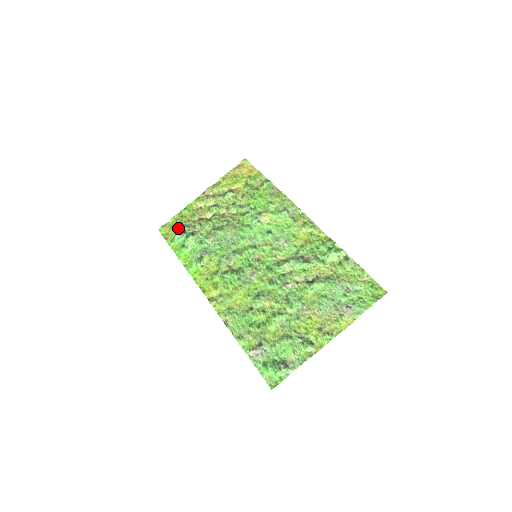
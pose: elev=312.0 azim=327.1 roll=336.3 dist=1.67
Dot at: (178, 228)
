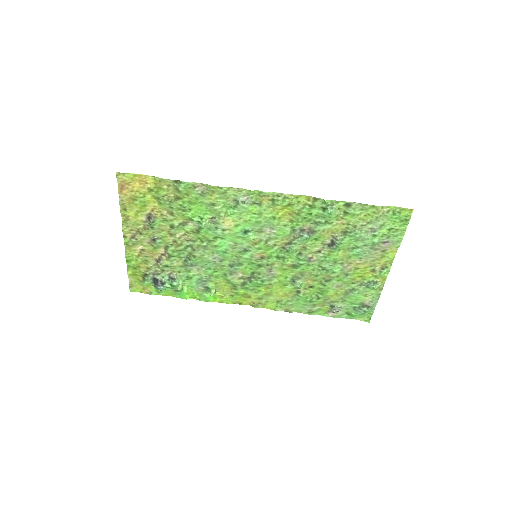
Dot at: (149, 281)
